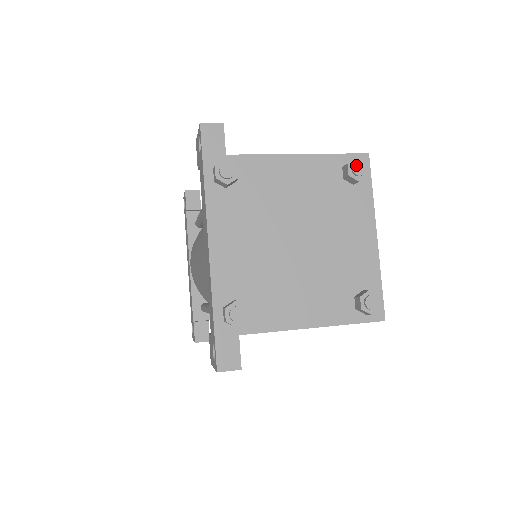
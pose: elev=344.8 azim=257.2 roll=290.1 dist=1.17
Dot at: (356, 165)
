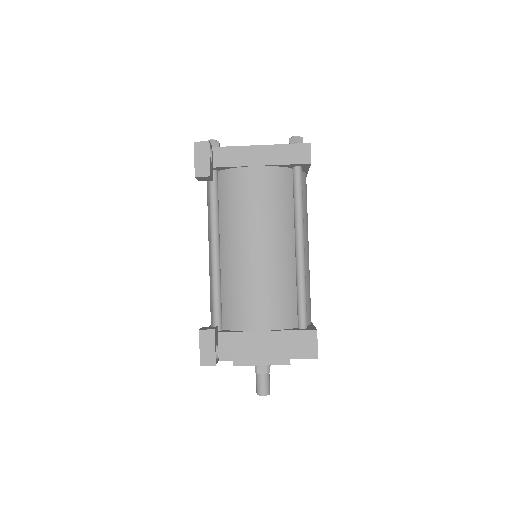
Dot at: occluded
